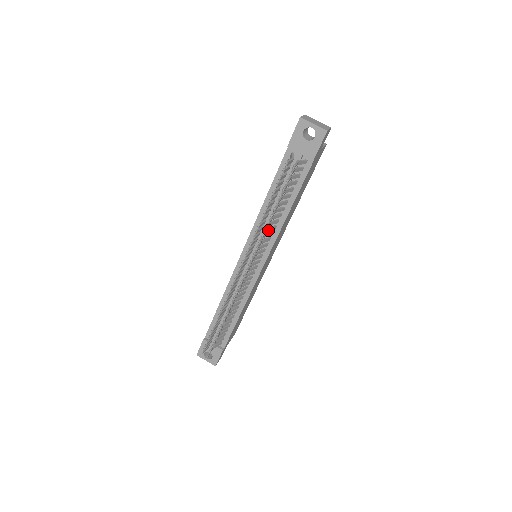
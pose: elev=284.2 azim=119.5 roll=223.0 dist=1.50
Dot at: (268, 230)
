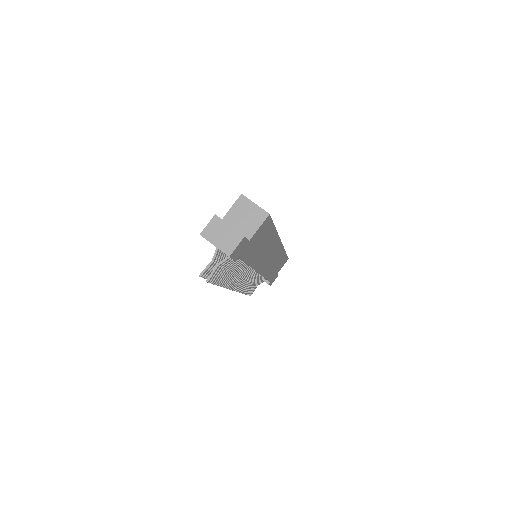
Dot at: (237, 273)
